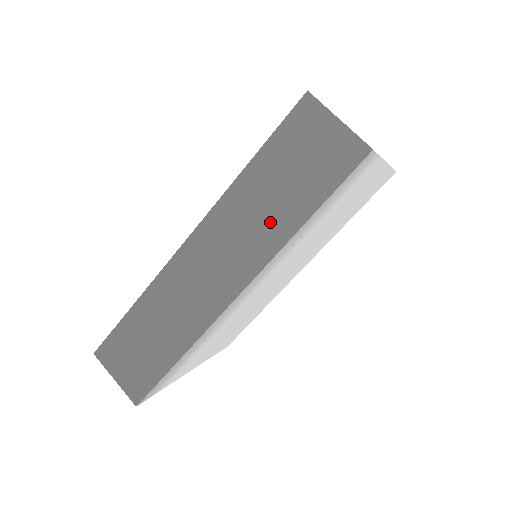
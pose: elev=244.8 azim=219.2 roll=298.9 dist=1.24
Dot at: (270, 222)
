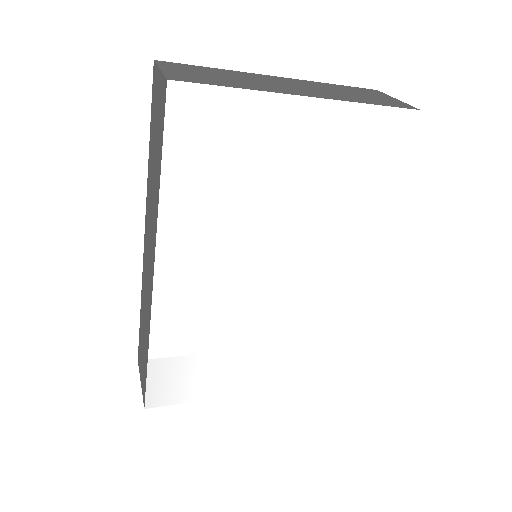
Dot at: (154, 197)
